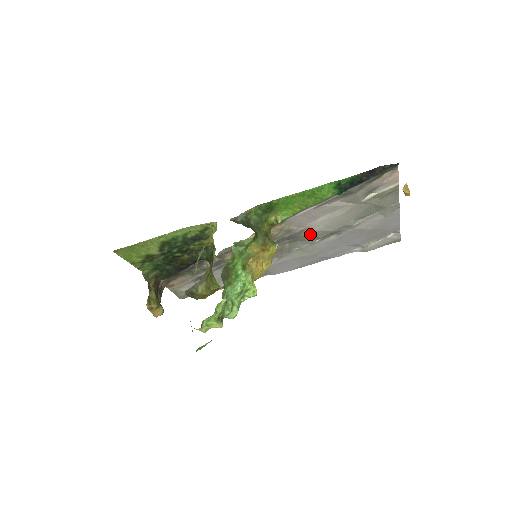
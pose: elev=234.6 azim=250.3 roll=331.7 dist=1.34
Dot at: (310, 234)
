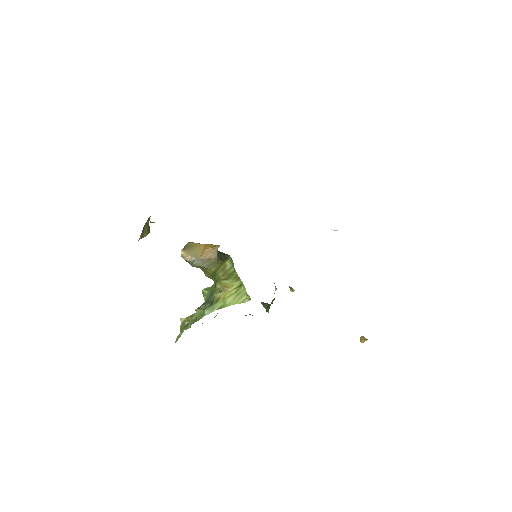
Dot at: occluded
